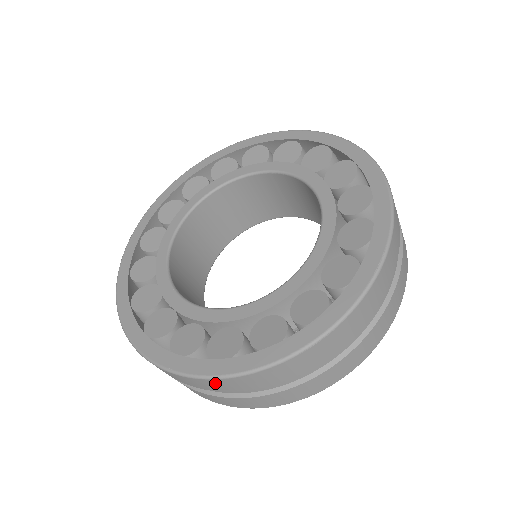
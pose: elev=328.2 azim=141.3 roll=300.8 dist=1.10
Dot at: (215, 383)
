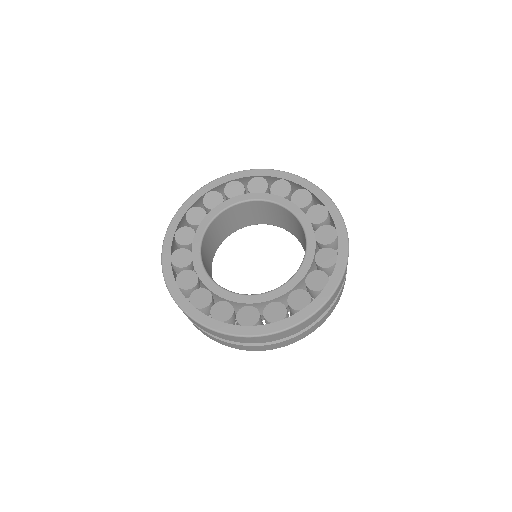
Dot at: (209, 331)
